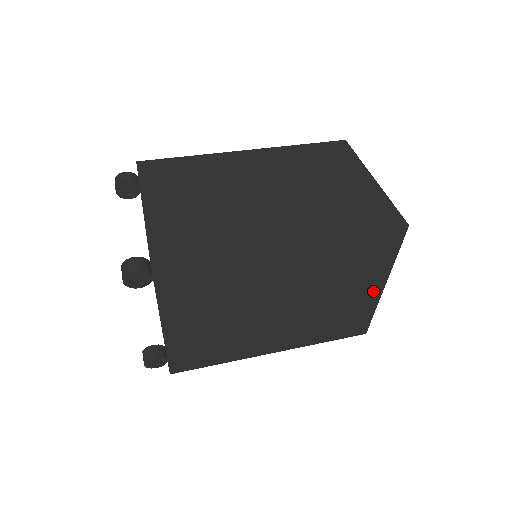
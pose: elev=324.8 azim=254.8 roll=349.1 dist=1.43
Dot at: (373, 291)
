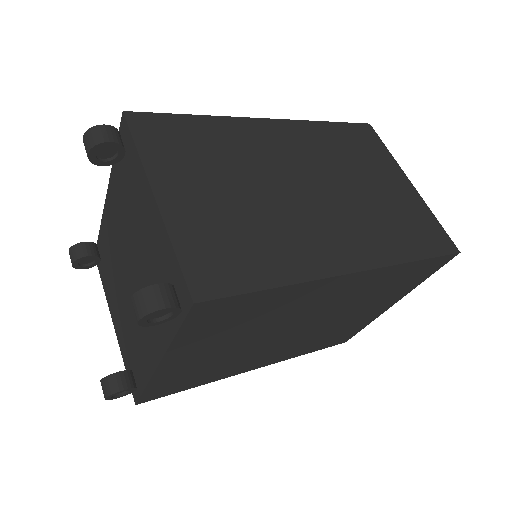
Dot at: (383, 308)
